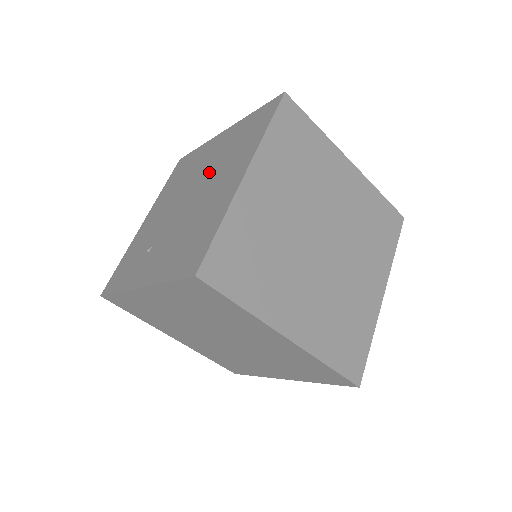
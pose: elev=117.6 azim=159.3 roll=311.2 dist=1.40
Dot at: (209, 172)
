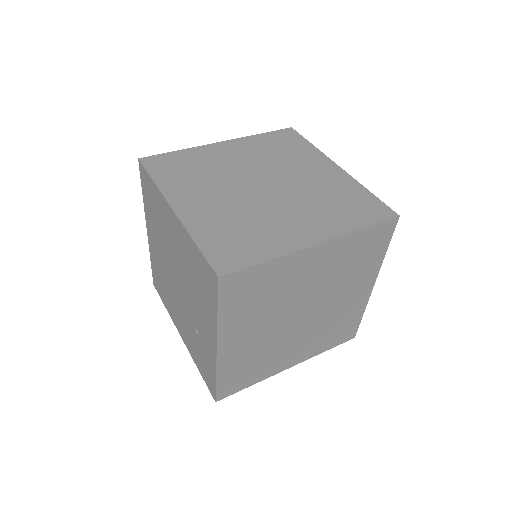
Dot at: (165, 250)
